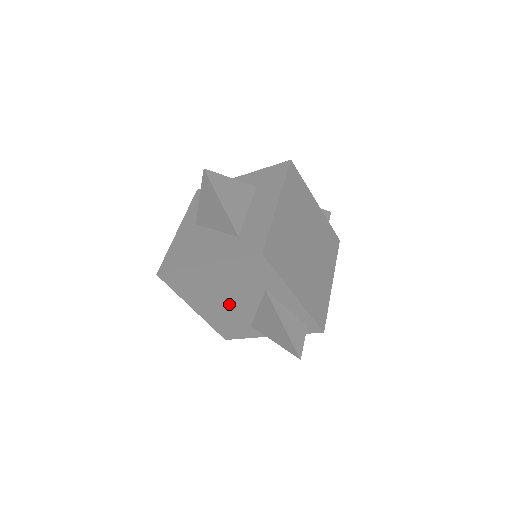
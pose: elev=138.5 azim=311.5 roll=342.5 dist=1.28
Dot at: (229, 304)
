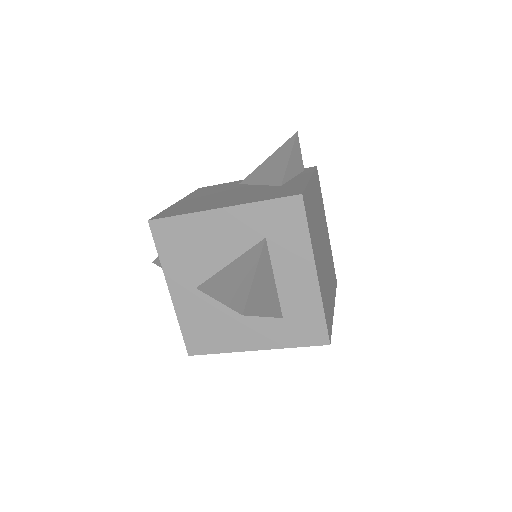
Dot at: occluded
